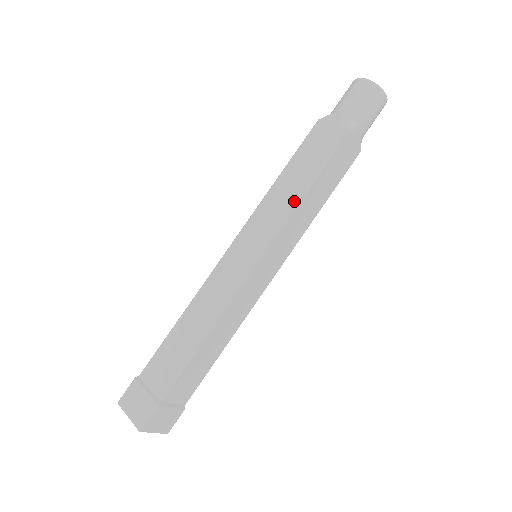
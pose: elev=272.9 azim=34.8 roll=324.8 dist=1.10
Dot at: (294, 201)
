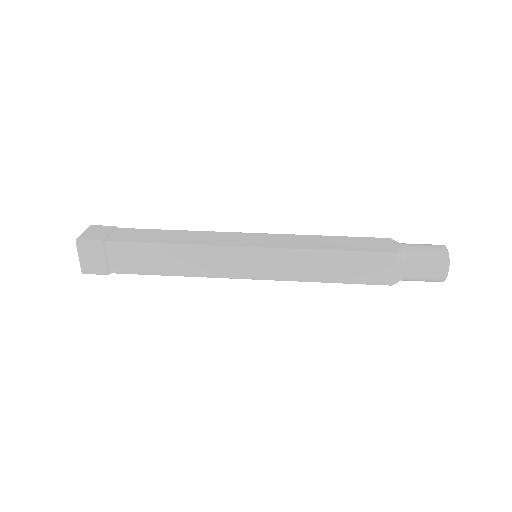
Dot at: (314, 248)
